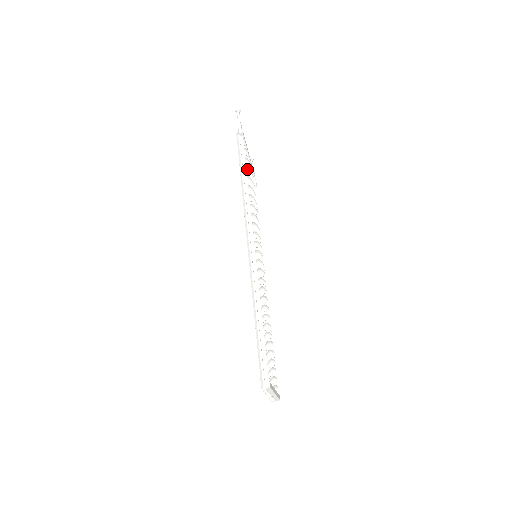
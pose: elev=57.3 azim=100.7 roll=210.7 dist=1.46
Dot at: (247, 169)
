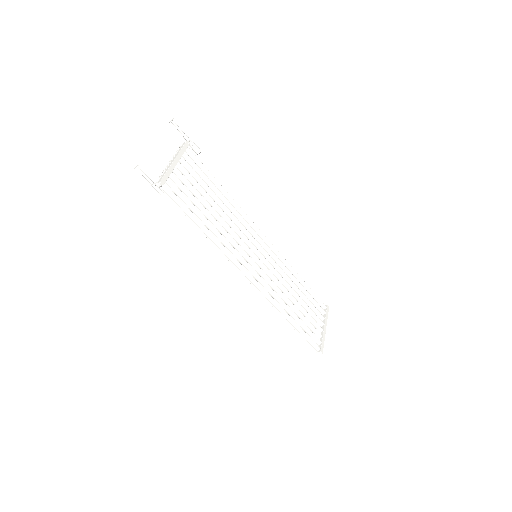
Dot at: (195, 208)
